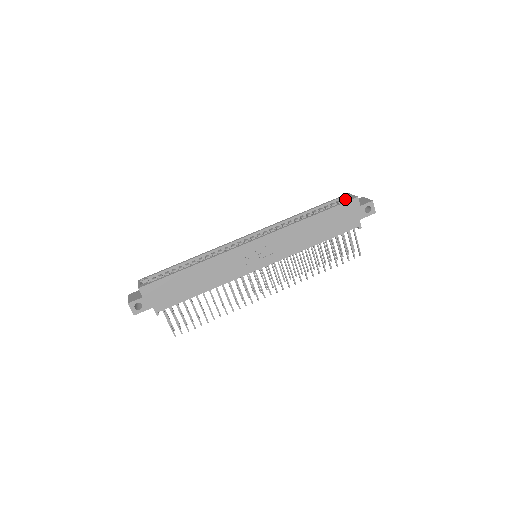
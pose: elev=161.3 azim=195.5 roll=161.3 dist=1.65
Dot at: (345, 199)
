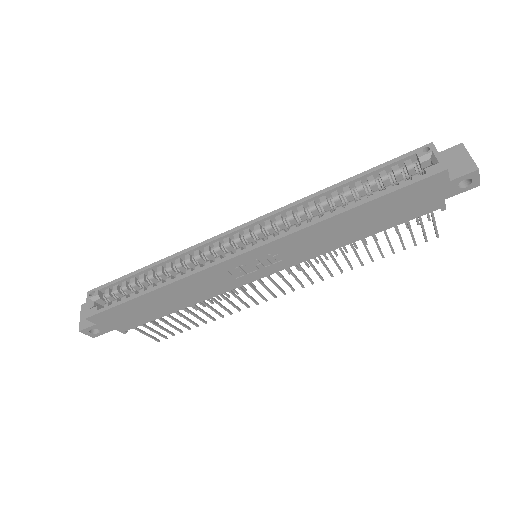
Dot at: (422, 161)
